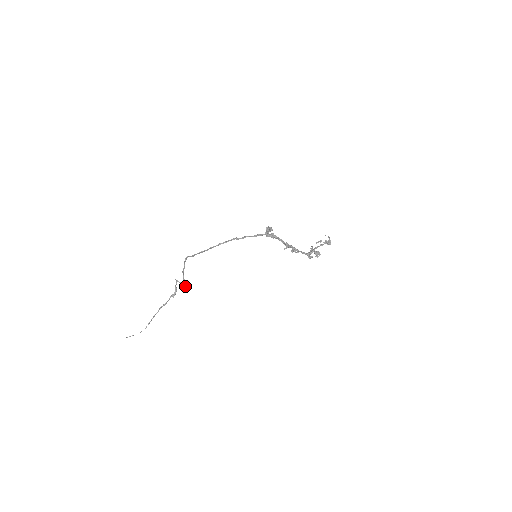
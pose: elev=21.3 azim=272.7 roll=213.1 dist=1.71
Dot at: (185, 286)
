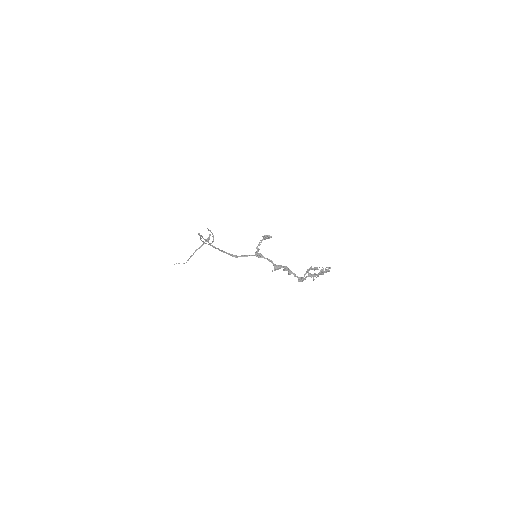
Dot at: (210, 243)
